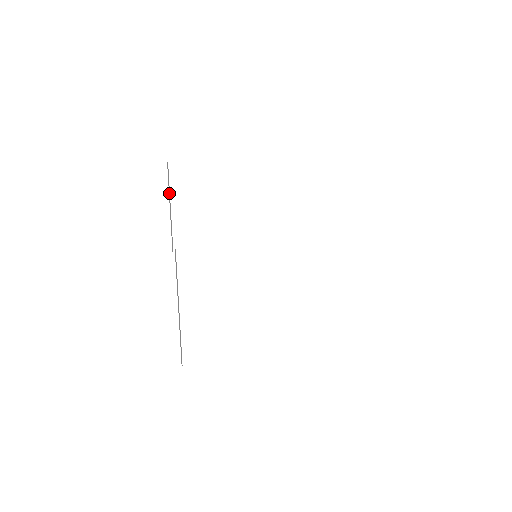
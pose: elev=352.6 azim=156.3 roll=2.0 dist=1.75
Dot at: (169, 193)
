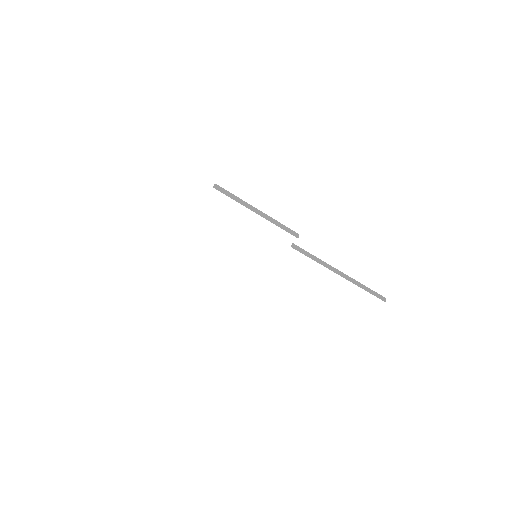
Dot at: occluded
